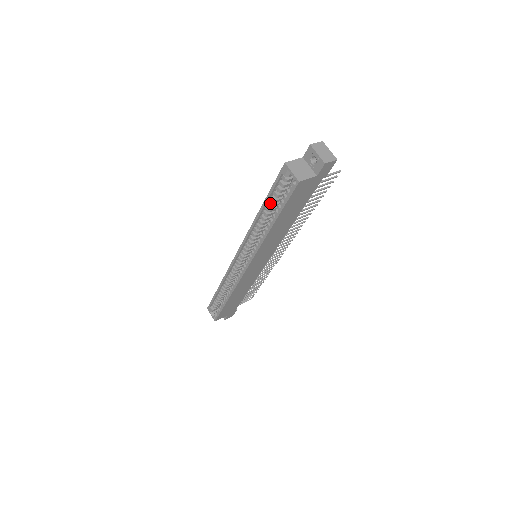
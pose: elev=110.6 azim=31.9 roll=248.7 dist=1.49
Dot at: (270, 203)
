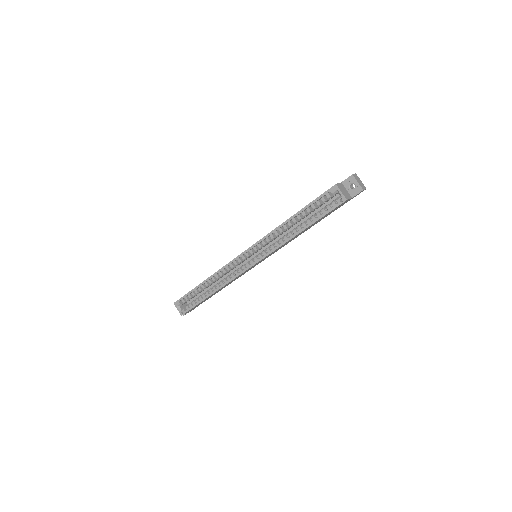
Dot at: (305, 213)
